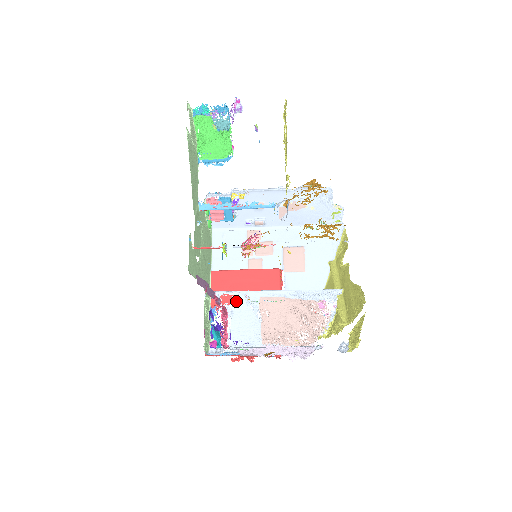
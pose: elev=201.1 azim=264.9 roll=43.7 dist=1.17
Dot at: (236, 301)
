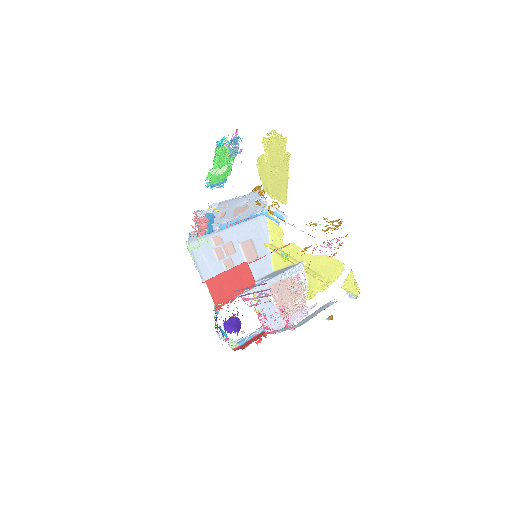
Dot at: (256, 296)
